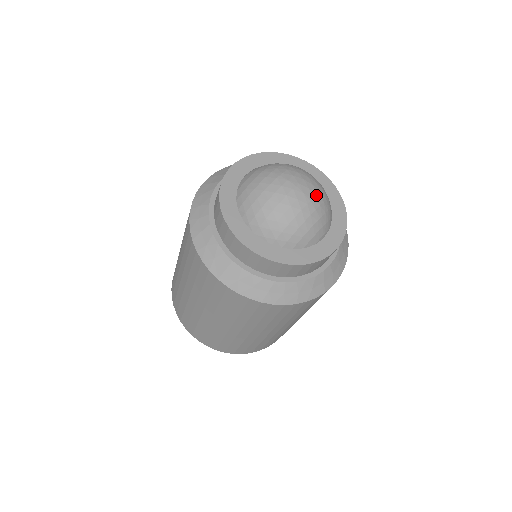
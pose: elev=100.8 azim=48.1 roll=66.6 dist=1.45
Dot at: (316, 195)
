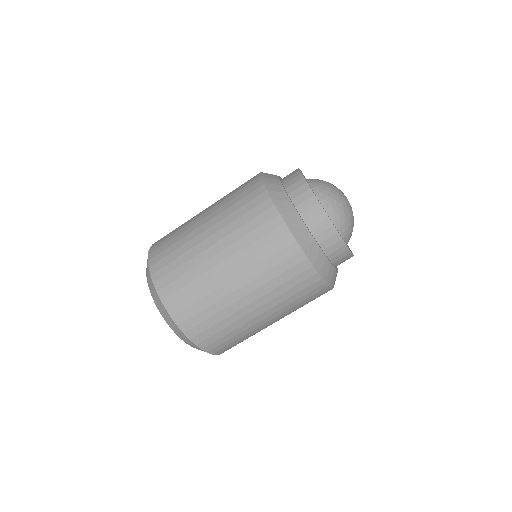
Dot at: occluded
